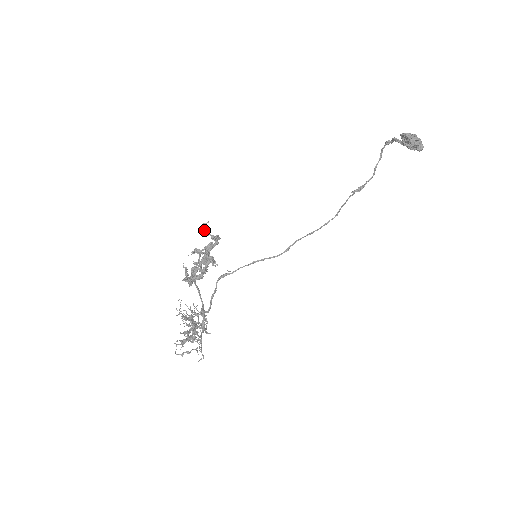
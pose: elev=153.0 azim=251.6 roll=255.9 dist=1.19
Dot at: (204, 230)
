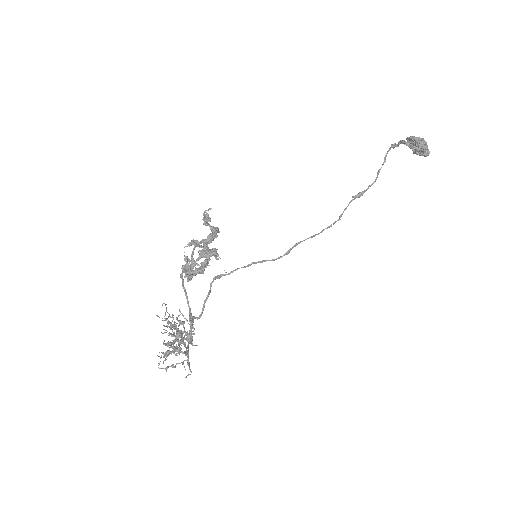
Dot at: (204, 218)
